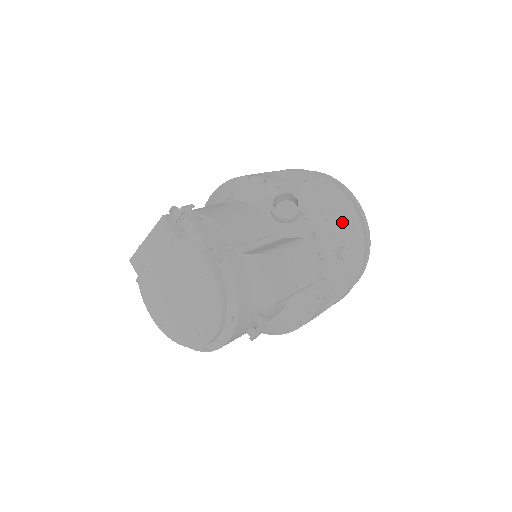
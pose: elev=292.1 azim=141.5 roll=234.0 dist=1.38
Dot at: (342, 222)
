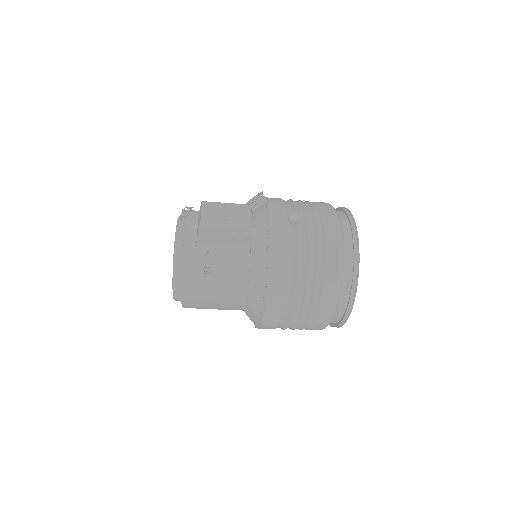
Dot at: (309, 210)
